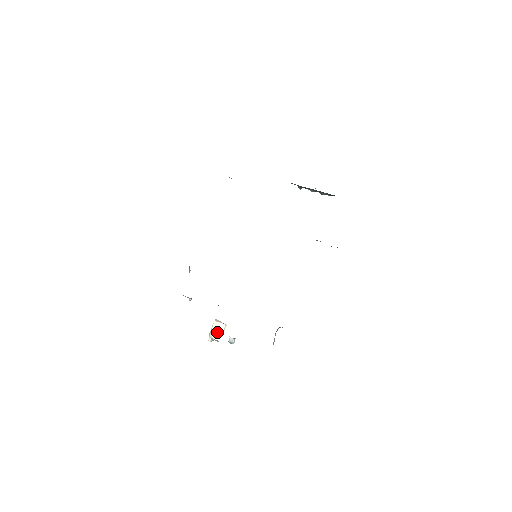
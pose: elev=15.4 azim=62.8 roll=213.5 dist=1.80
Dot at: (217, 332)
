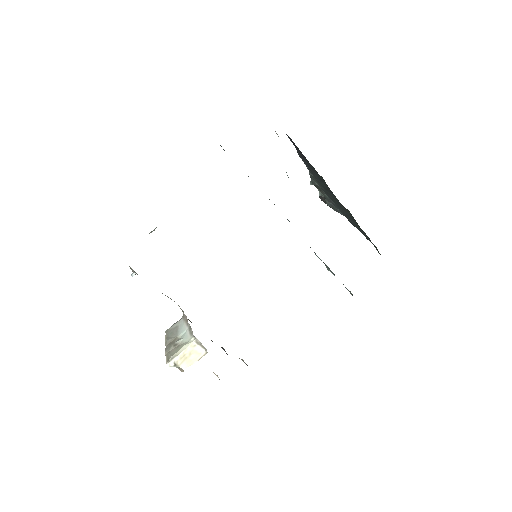
Dot at: (188, 358)
